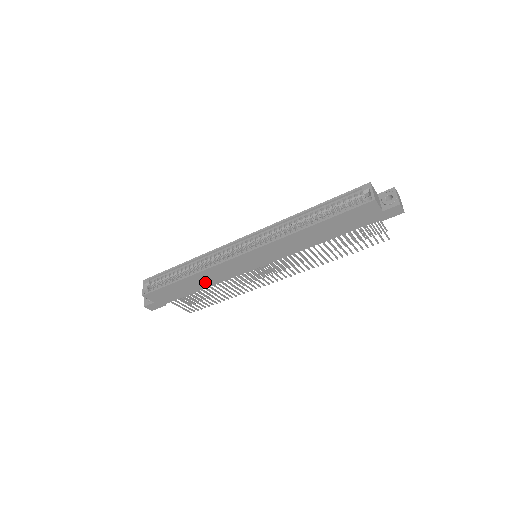
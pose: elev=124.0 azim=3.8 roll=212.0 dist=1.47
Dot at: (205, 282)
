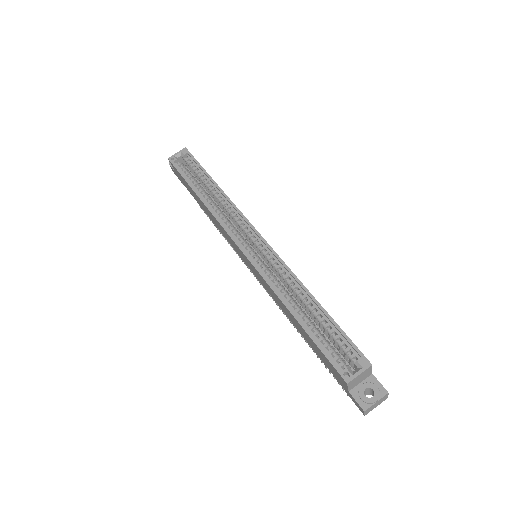
Dot at: occluded
